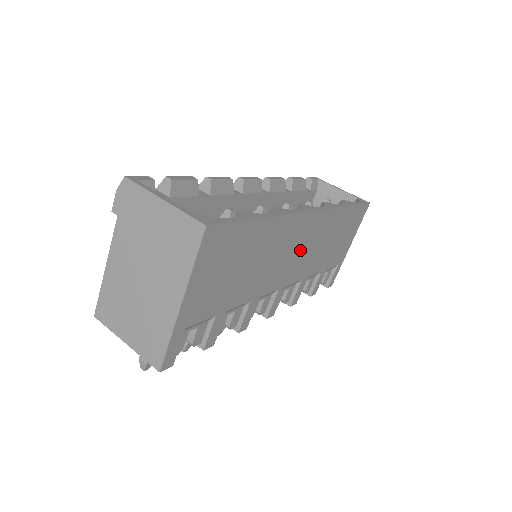
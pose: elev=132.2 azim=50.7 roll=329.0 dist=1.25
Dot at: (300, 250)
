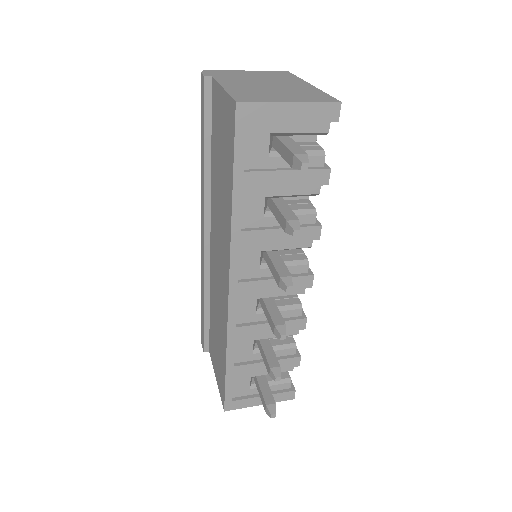
Dot at: occluded
